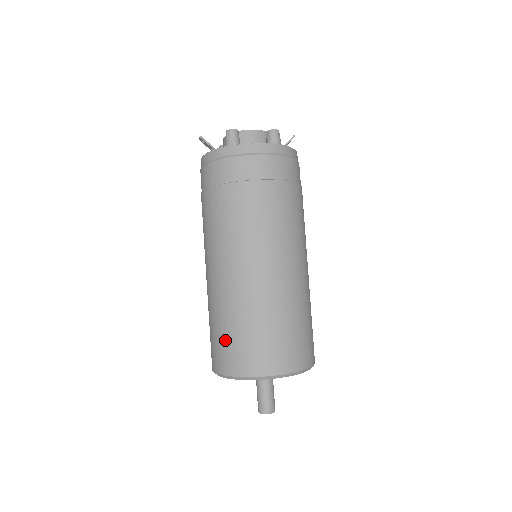
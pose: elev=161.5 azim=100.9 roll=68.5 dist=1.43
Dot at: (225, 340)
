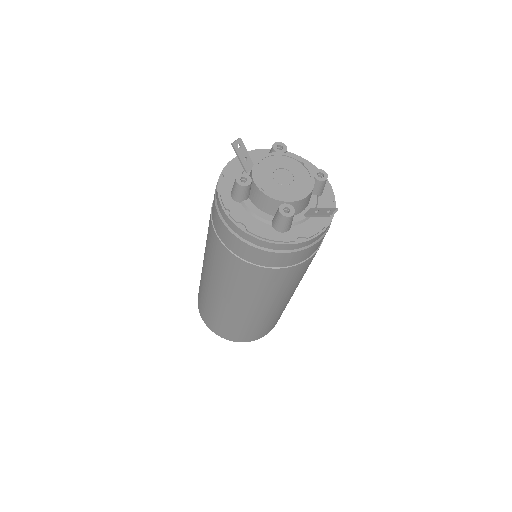
Dot at: occluded
